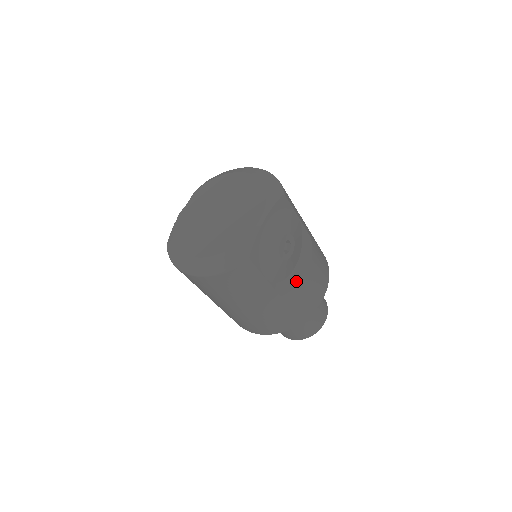
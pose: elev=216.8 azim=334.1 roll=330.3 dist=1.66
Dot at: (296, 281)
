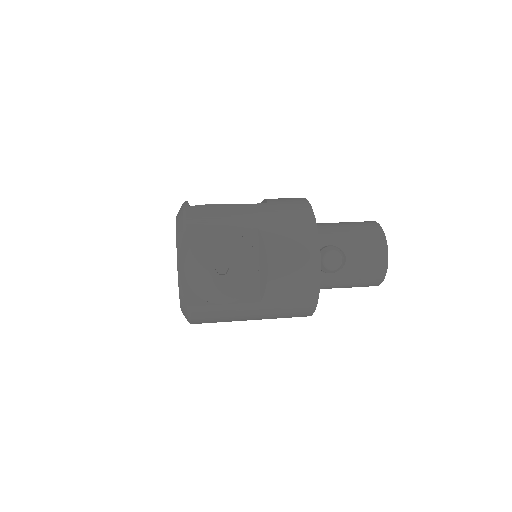
Dot at: (264, 281)
